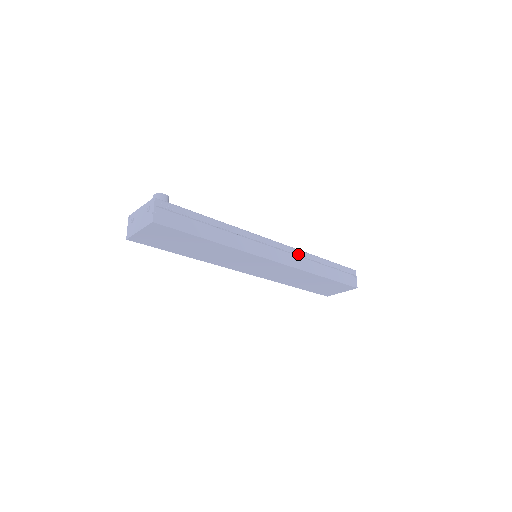
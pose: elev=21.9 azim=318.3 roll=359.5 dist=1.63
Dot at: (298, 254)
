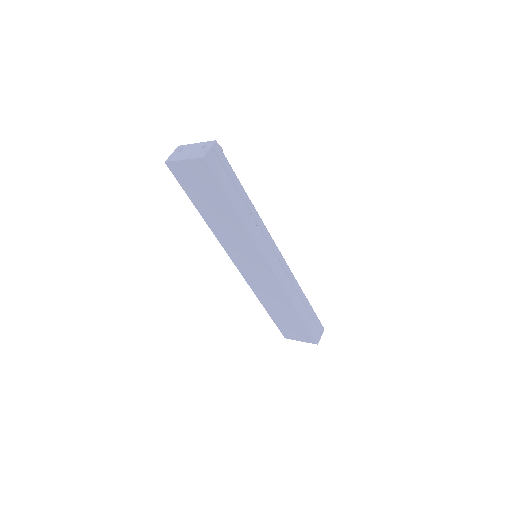
Dot at: (291, 278)
